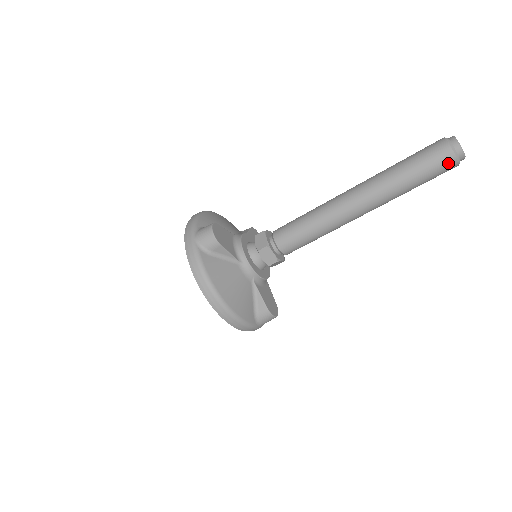
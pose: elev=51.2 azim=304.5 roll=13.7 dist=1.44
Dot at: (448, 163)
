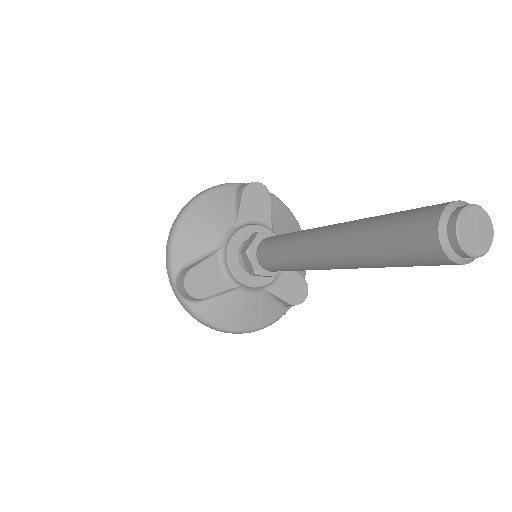
Dot at: (451, 264)
